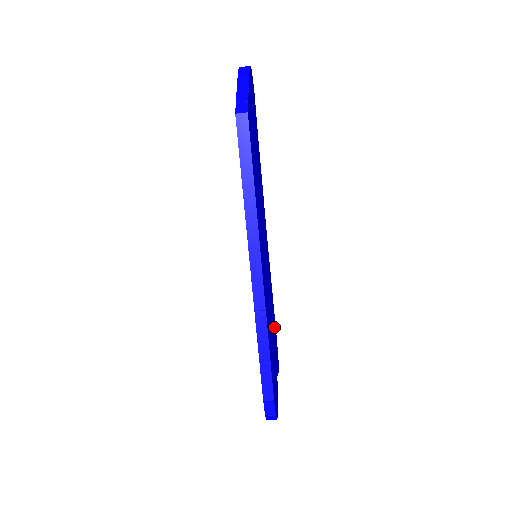
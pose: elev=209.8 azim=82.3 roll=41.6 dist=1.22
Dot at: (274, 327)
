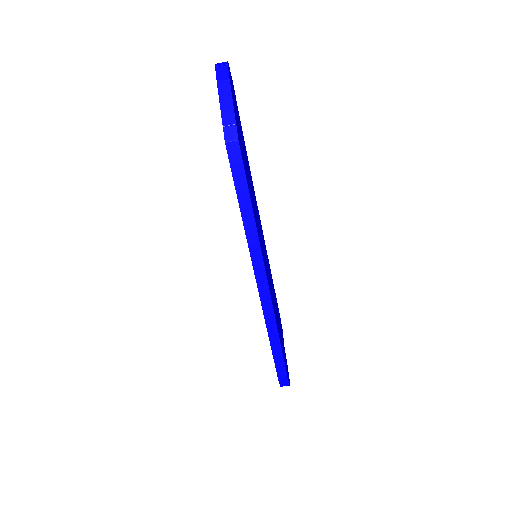
Dot at: (275, 299)
